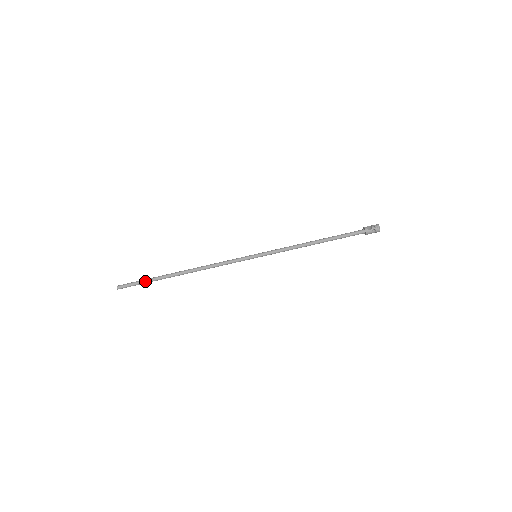
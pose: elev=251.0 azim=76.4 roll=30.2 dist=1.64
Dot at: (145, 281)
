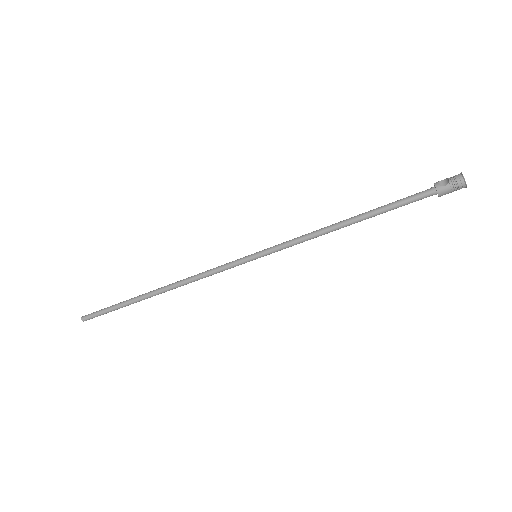
Dot at: (113, 307)
